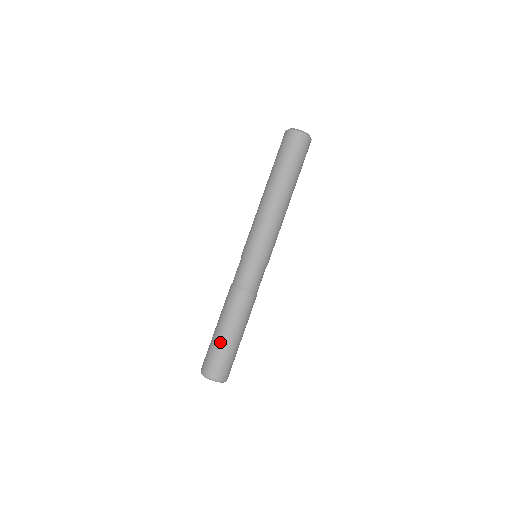
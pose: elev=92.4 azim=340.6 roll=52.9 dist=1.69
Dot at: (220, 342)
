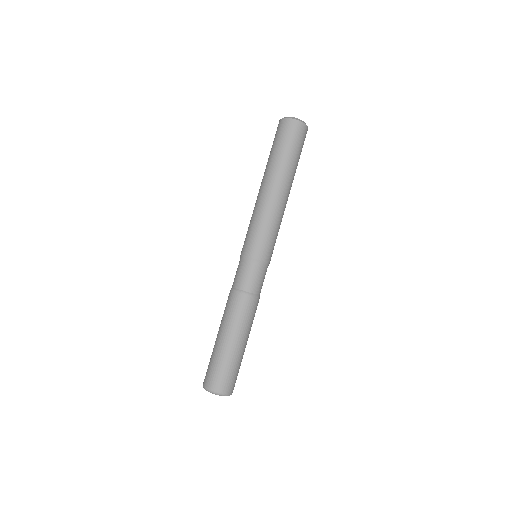
Dot at: (214, 348)
